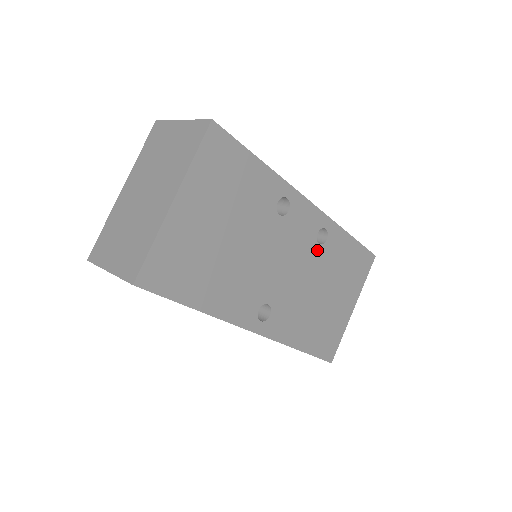
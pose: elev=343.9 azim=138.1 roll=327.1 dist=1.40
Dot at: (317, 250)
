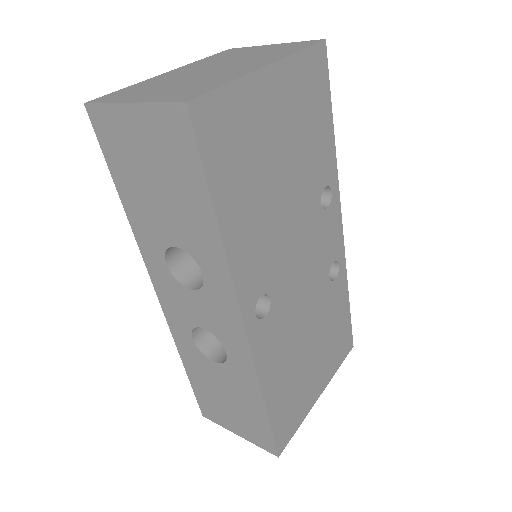
Dot at: (325, 282)
